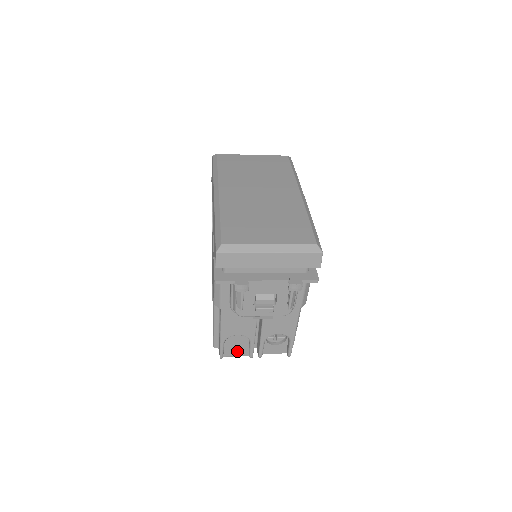
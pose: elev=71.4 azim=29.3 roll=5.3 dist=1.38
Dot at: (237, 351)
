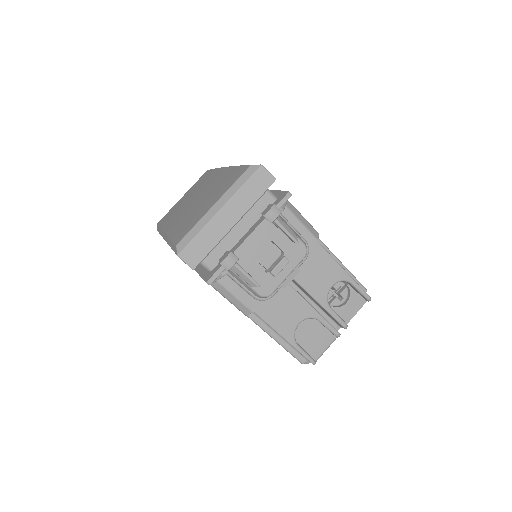
Dot at: (320, 342)
